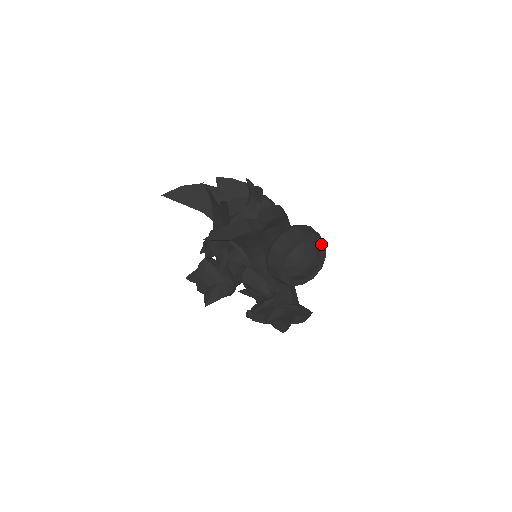
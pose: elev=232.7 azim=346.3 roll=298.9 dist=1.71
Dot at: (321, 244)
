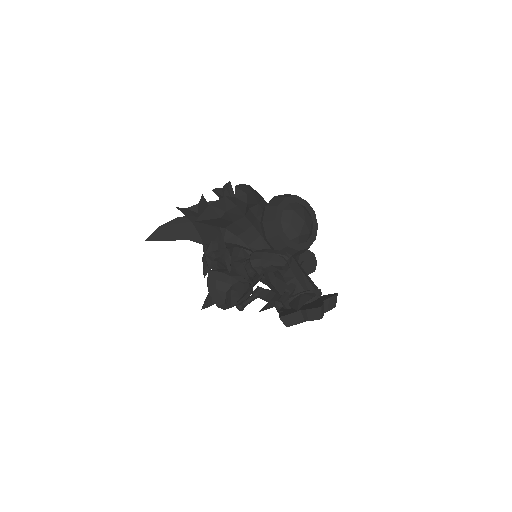
Dot at: (304, 202)
